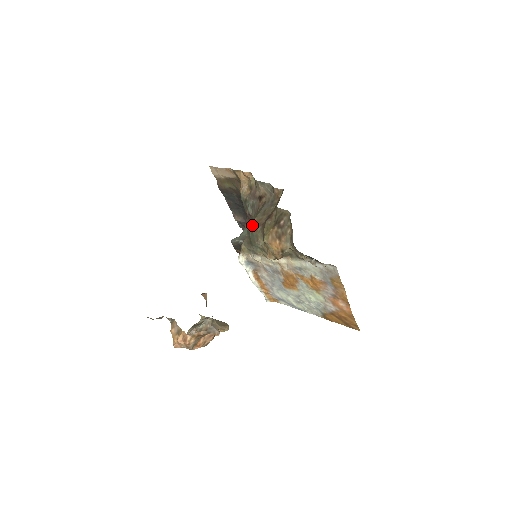
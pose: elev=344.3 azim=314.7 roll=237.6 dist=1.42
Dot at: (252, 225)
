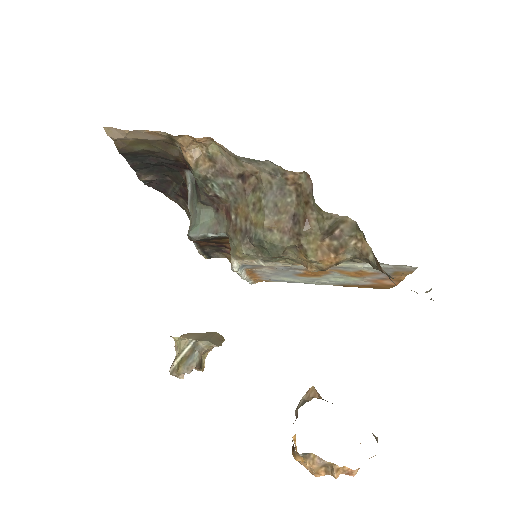
Dot at: (265, 232)
